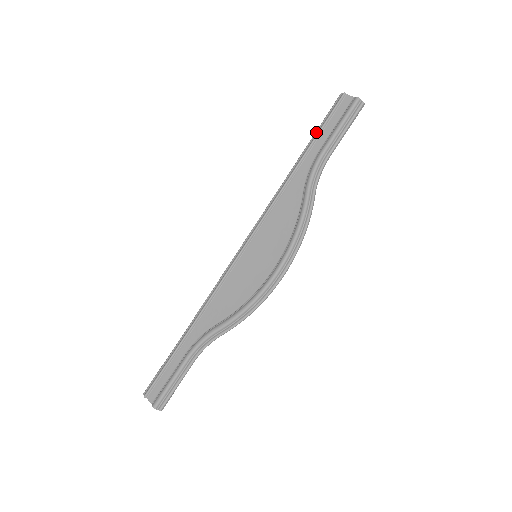
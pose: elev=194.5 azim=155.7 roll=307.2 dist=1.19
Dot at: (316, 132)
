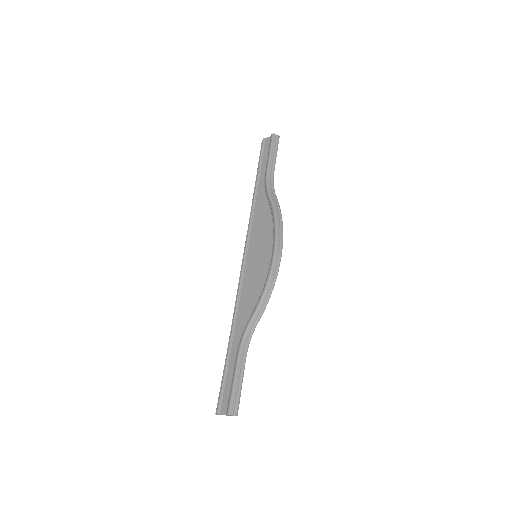
Dot at: (258, 167)
